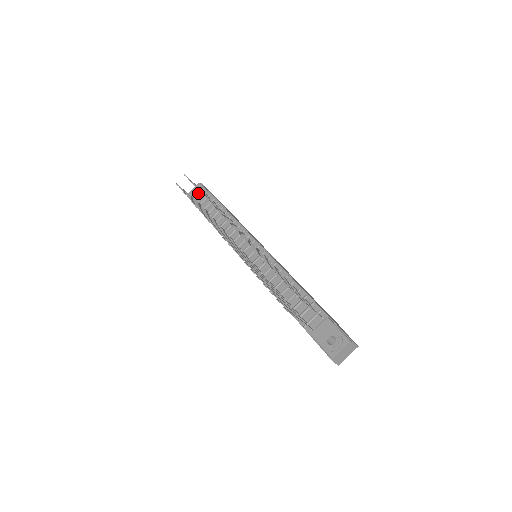
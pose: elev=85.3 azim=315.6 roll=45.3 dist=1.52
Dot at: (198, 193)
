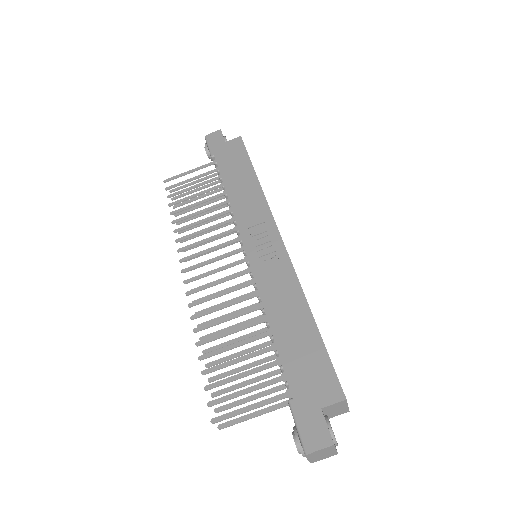
Dot at: (209, 156)
